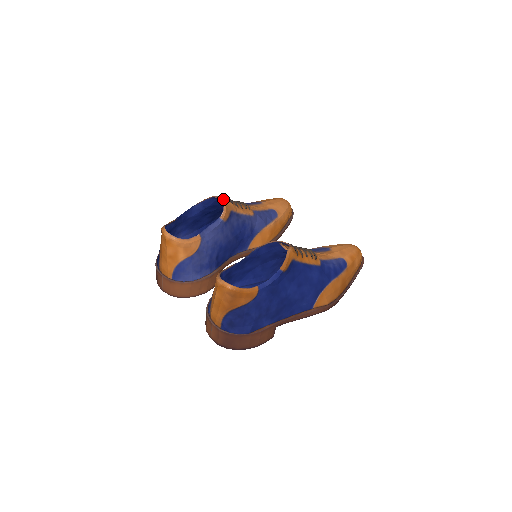
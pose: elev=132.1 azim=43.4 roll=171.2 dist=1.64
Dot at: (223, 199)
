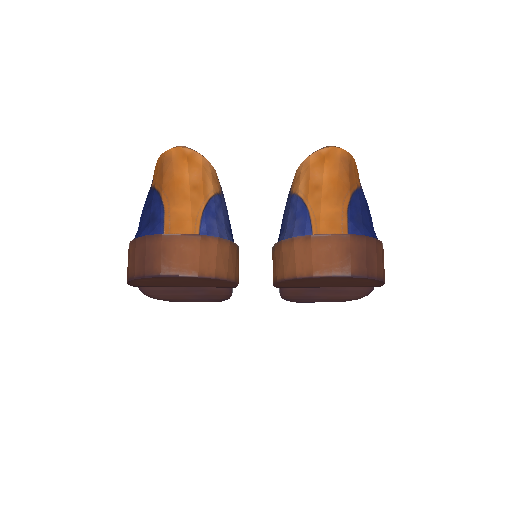
Dot at: occluded
